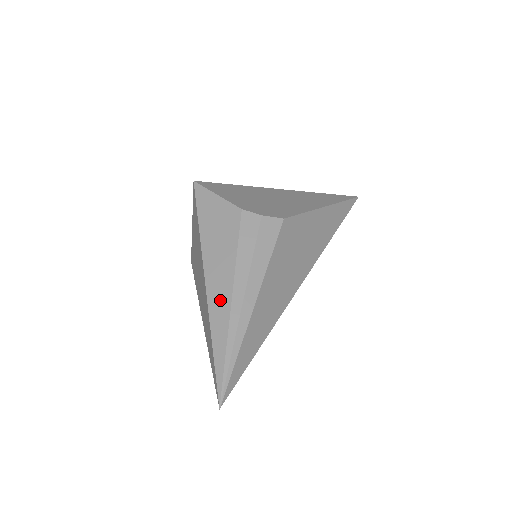
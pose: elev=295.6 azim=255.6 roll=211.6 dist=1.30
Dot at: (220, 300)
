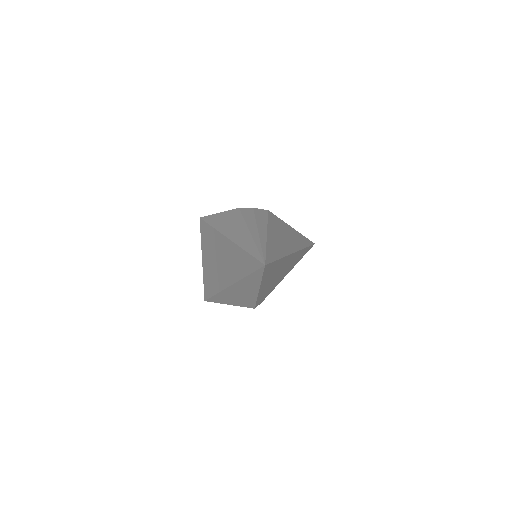
Dot at: (242, 236)
